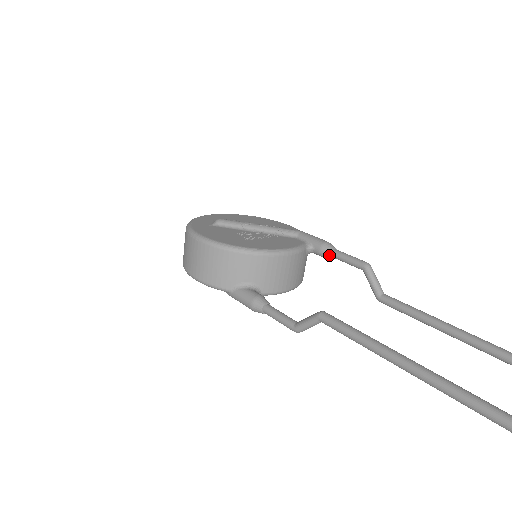
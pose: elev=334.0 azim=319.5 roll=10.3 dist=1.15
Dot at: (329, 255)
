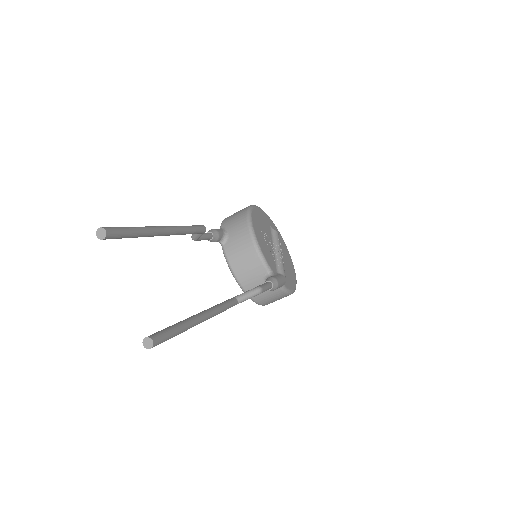
Dot at: (266, 281)
